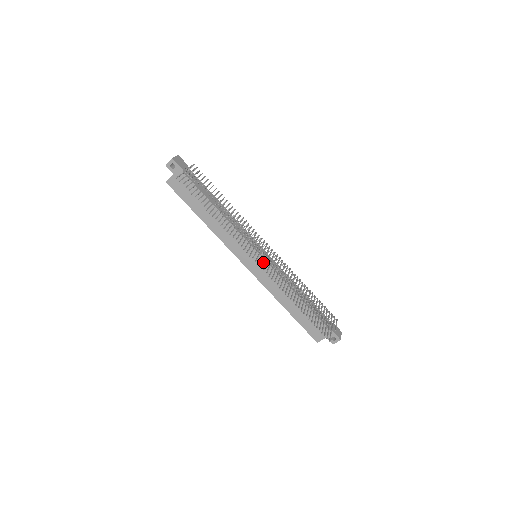
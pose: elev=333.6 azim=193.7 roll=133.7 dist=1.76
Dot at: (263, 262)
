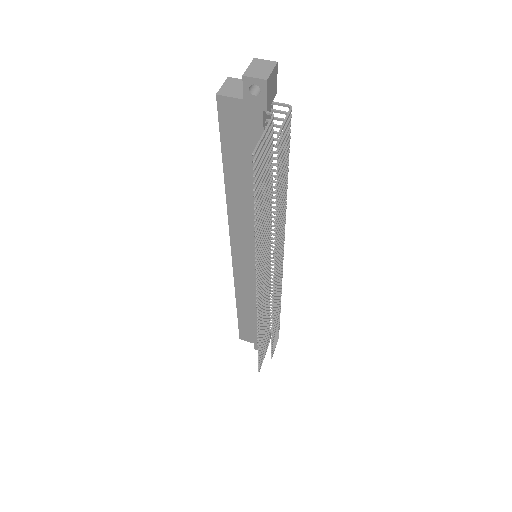
Dot at: (263, 289)
